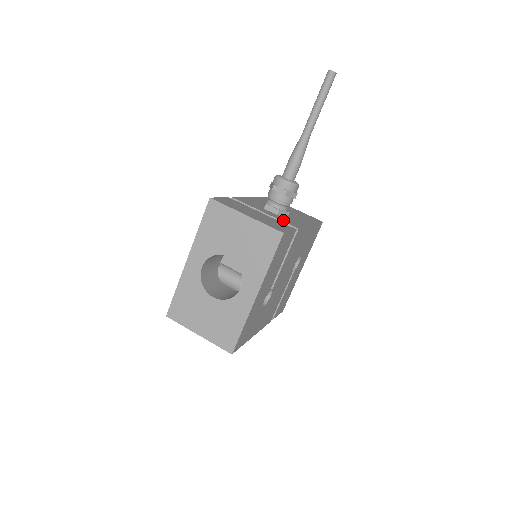
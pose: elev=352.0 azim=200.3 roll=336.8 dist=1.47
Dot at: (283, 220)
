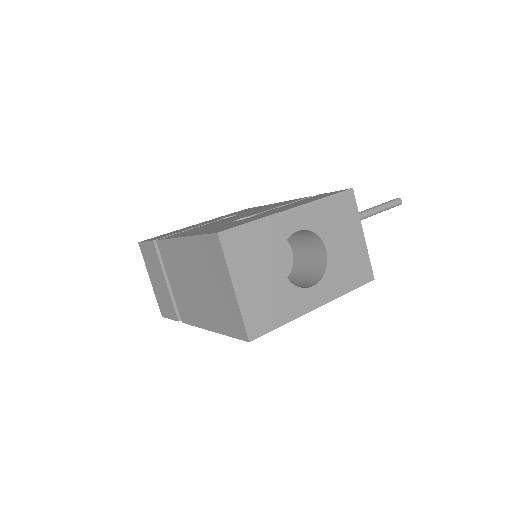
Dot at: occluded
